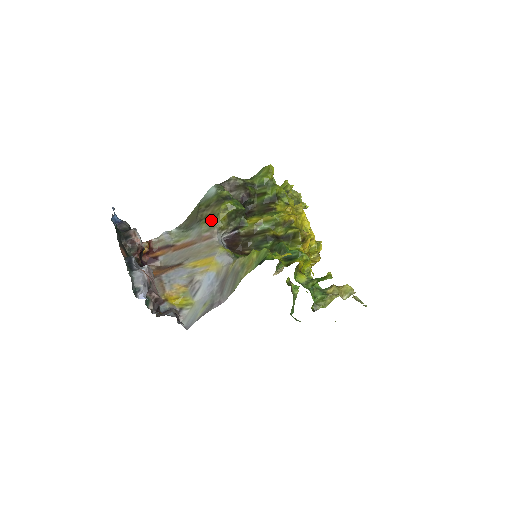
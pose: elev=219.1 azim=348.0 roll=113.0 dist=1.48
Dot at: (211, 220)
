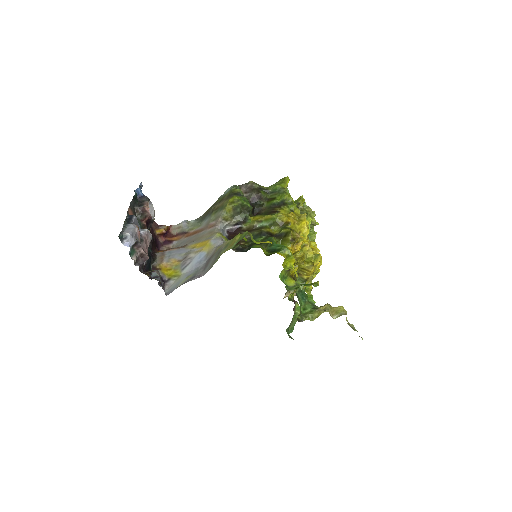
Dot at: (219, 211)
